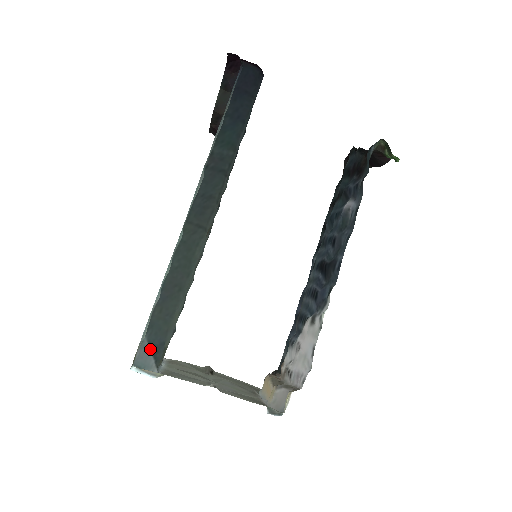
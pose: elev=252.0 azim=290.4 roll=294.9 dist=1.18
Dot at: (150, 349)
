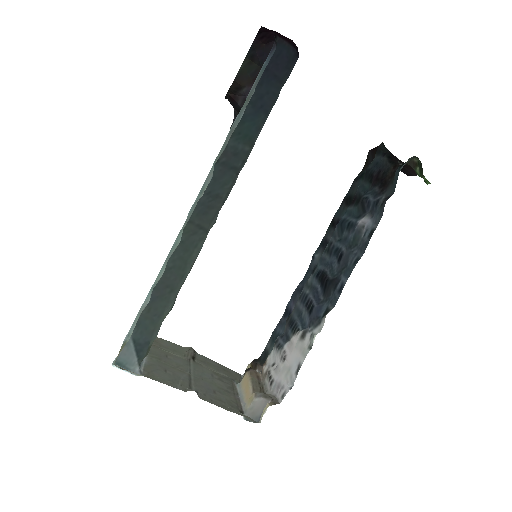
Dot at: (134, 347)
